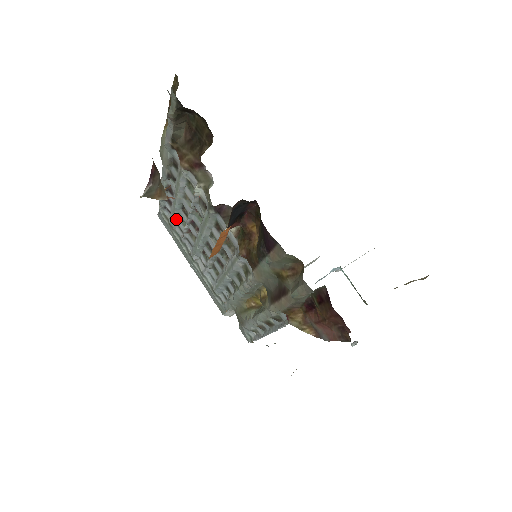
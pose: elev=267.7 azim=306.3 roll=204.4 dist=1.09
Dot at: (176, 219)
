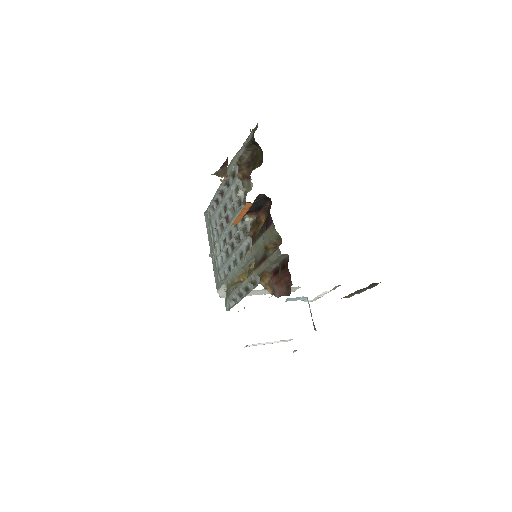
Dot at: (217, 215)
